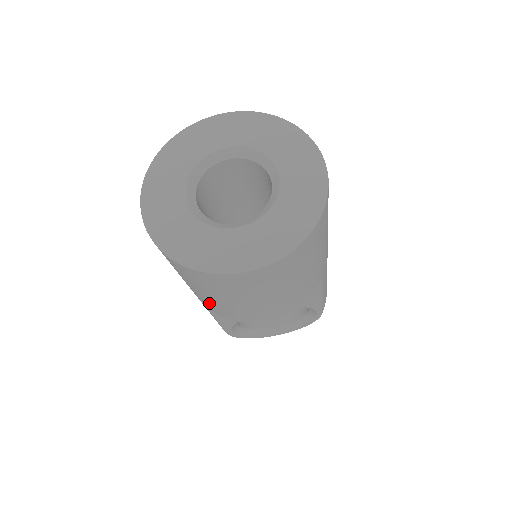
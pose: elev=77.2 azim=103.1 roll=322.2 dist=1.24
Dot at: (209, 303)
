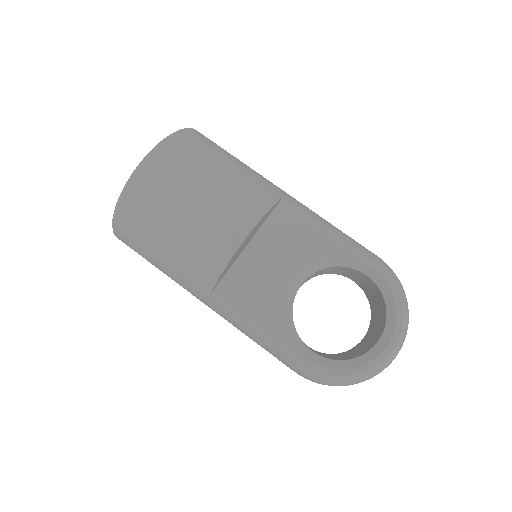
Dot at: (188, 263)
